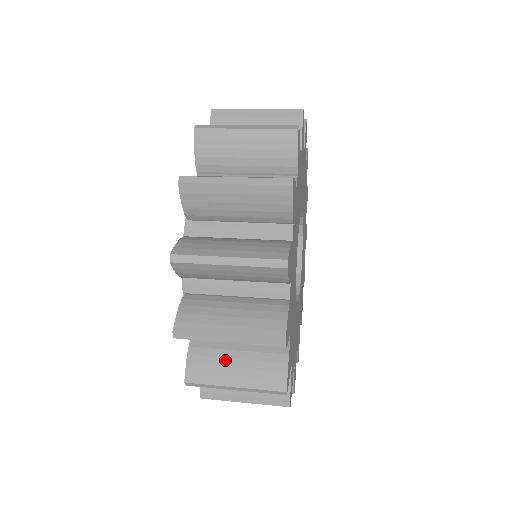
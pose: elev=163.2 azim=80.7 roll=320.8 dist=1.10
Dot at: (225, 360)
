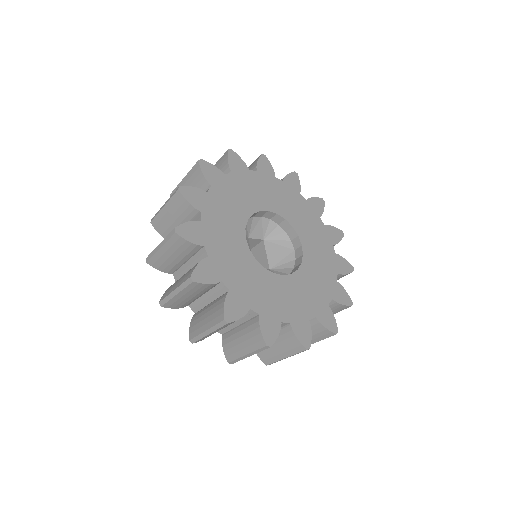
Dot at: (236, 341)
